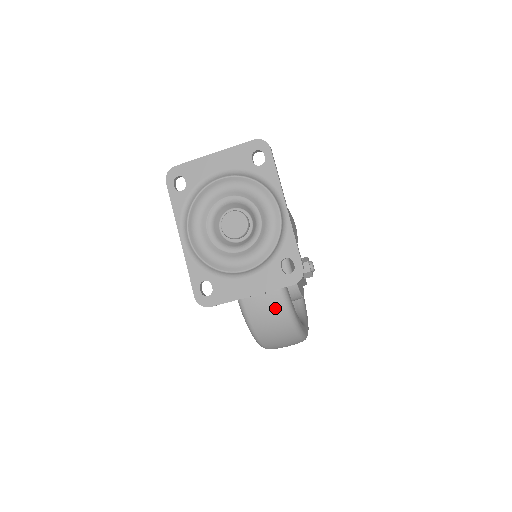
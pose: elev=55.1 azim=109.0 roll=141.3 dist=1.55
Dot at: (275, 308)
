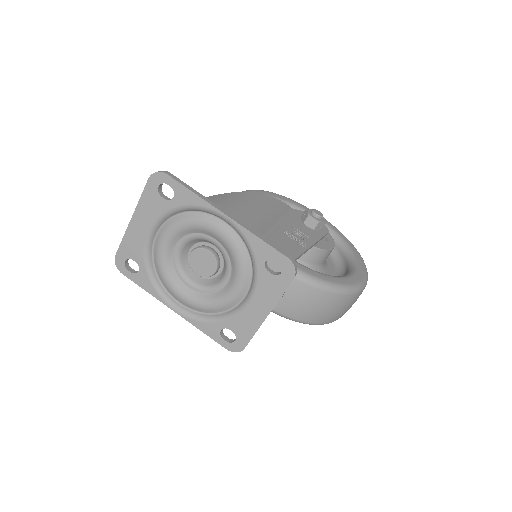
Dot at: (306, 295)
